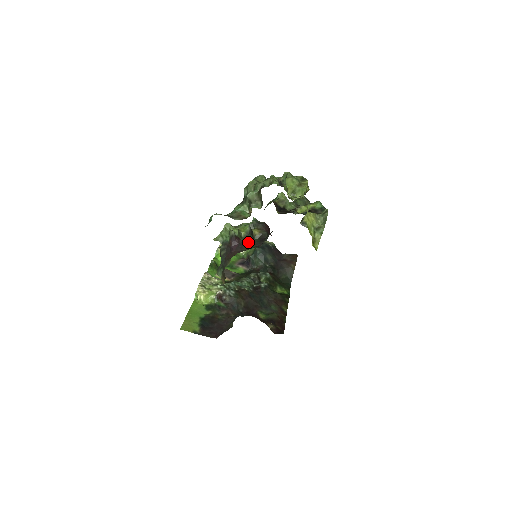
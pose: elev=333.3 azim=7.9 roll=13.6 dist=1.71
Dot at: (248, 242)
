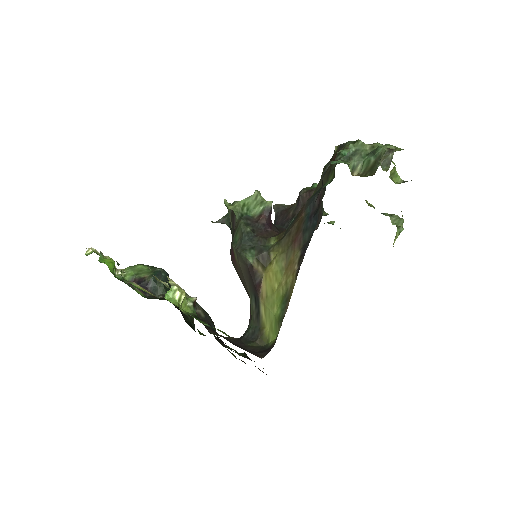
Dot at: (279, 226)
